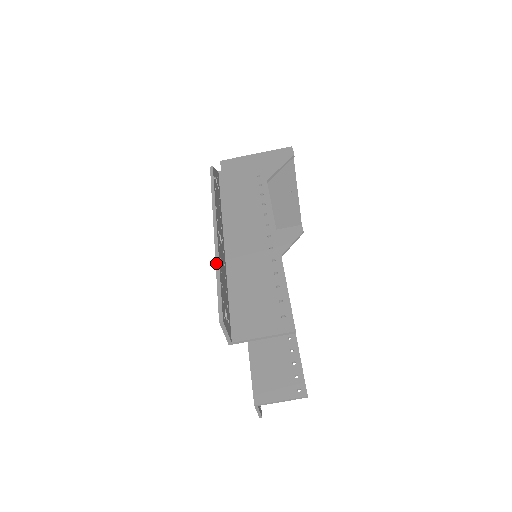
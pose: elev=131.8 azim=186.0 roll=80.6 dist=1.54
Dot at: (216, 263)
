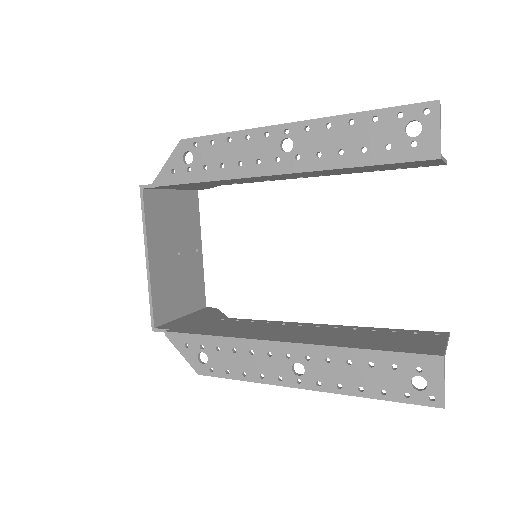
Dot at: (345, 114)
